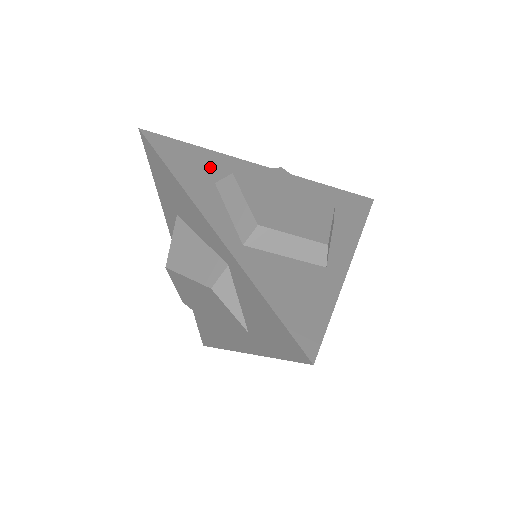
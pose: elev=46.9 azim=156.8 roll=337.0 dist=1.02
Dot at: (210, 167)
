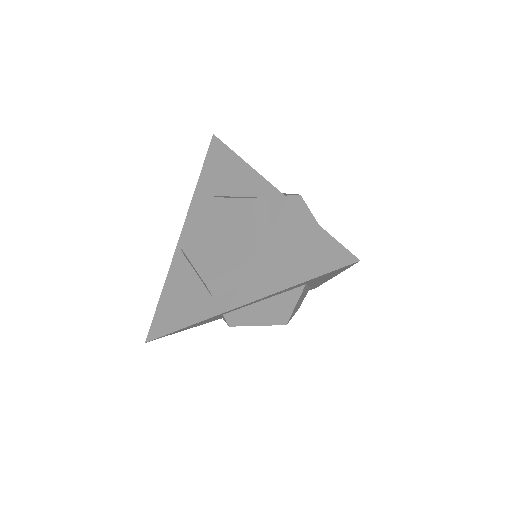
Dot at: (226, 179)
